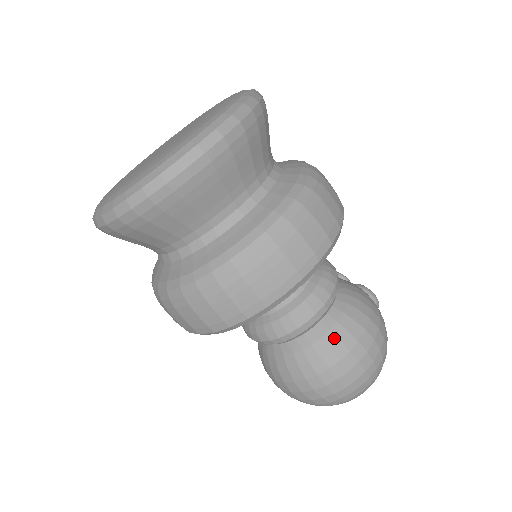
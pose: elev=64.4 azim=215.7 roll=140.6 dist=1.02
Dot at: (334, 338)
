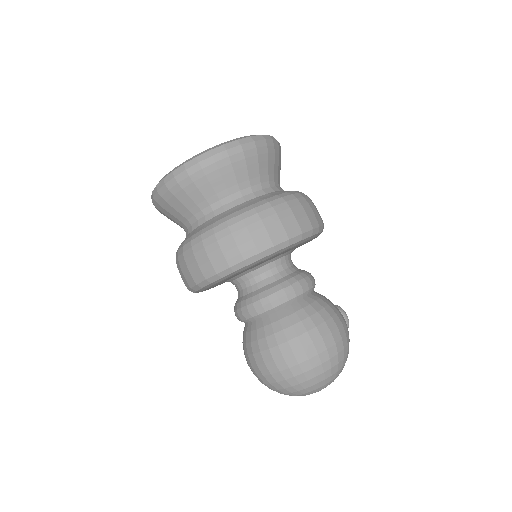
Dot at: (297, 318)
